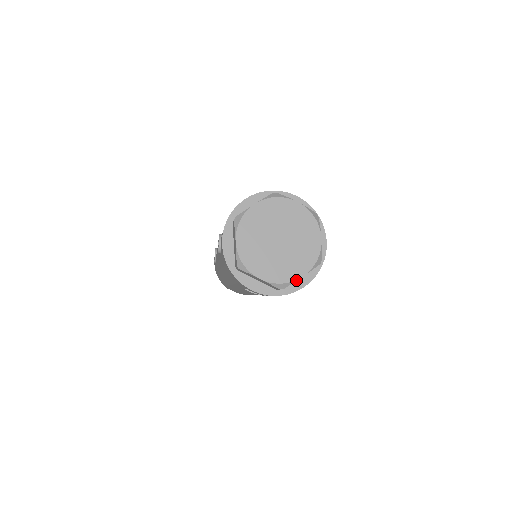
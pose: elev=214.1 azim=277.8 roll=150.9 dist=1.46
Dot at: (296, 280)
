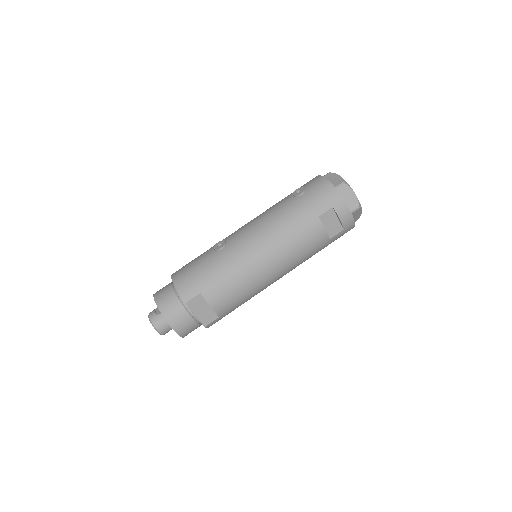
Dot at: occluded
